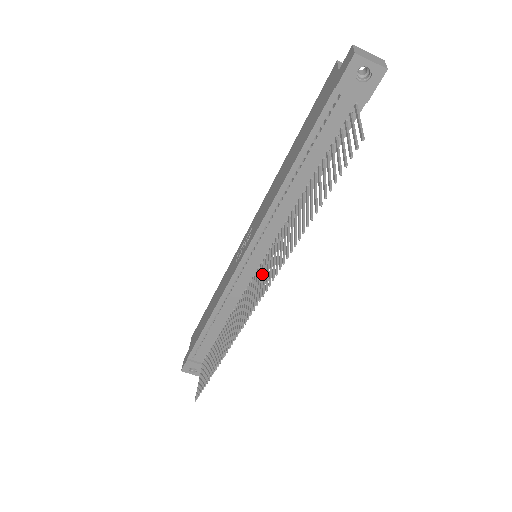
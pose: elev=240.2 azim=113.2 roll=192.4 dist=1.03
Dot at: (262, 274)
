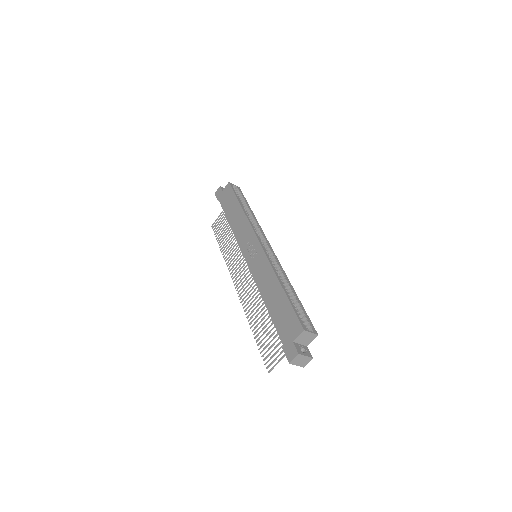
Dot at: occluded
